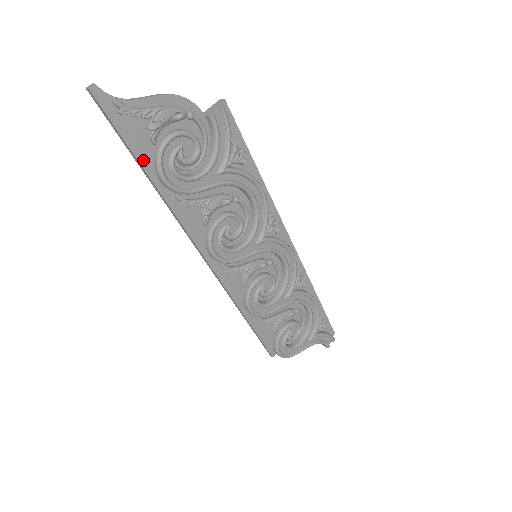
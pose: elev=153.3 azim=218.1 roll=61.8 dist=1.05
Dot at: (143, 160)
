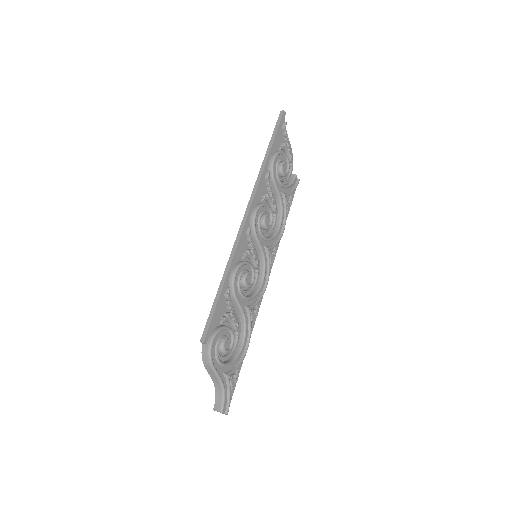
Dot at: (273, 146)
